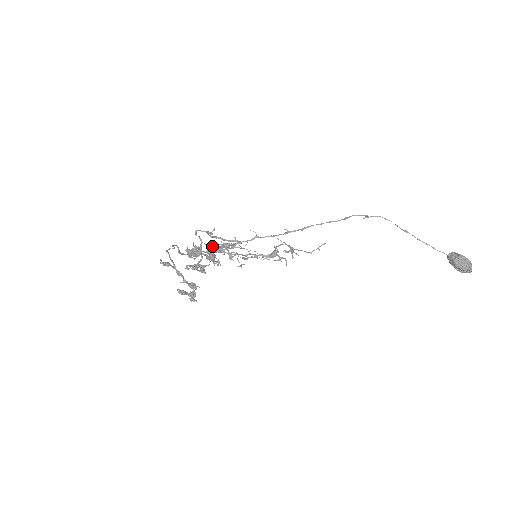
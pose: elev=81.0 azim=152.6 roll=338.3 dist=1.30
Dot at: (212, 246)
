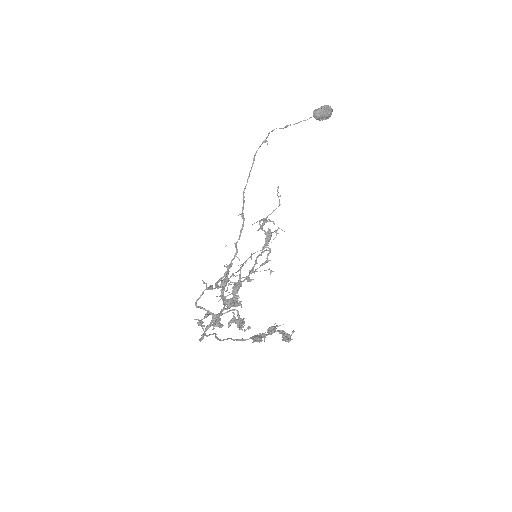
Dot at: occluded
